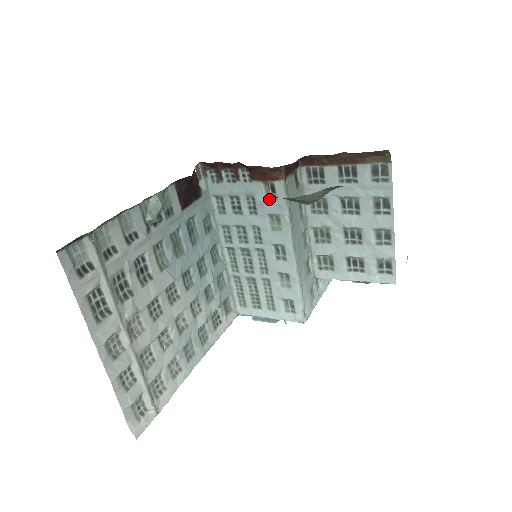
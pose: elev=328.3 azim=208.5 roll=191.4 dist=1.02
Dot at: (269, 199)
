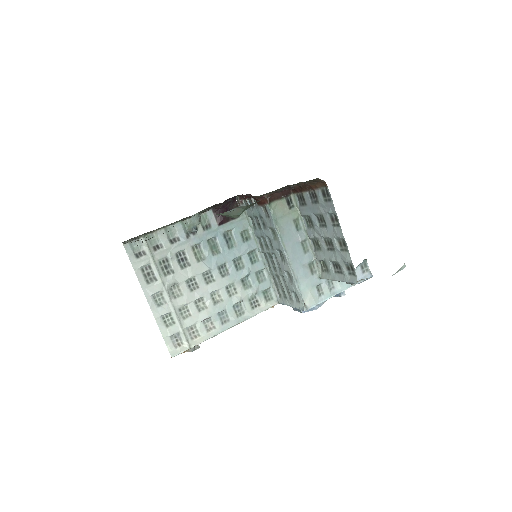
Dot at: (267, 217)
